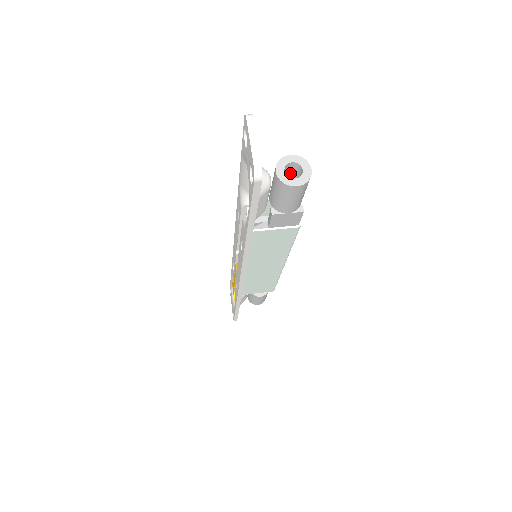
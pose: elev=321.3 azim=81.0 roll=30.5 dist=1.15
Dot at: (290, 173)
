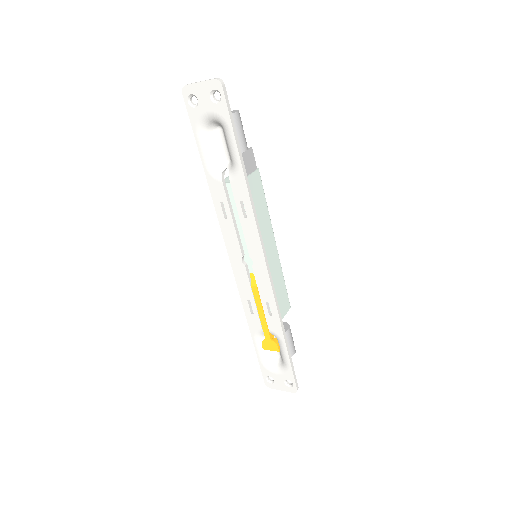
Dot at: occluded
